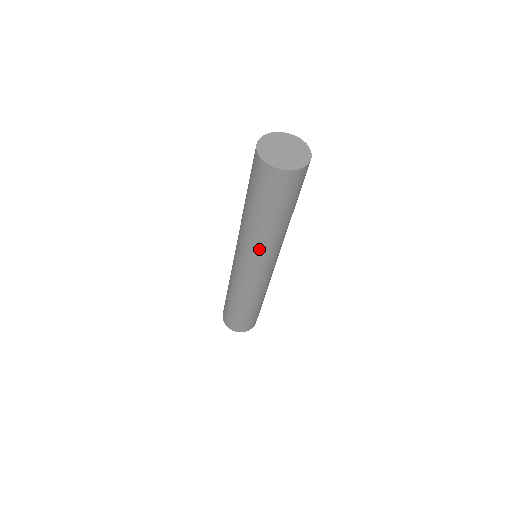
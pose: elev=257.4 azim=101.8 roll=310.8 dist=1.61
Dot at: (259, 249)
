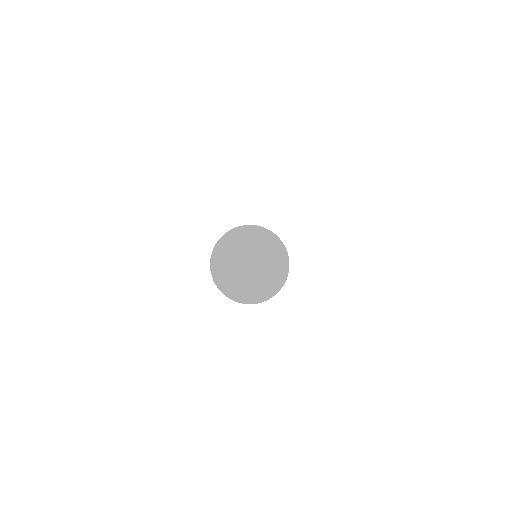
Dot at: occluded
